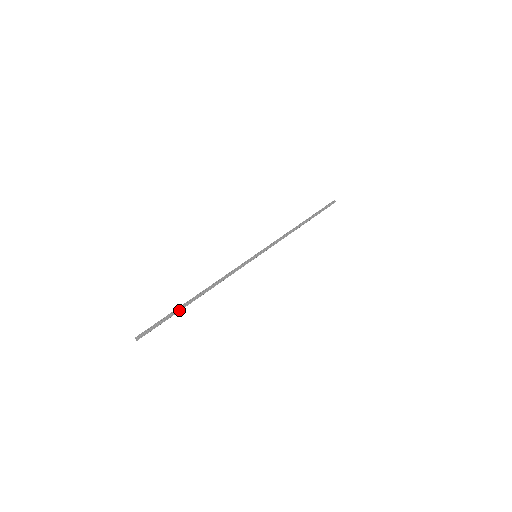
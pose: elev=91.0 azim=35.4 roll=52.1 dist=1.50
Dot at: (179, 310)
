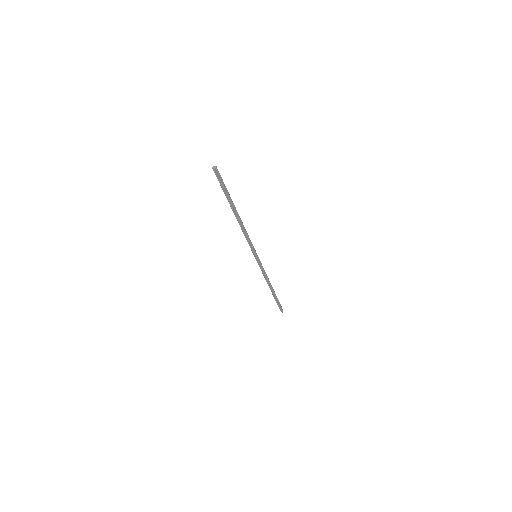
Dot at: (230, 198)
